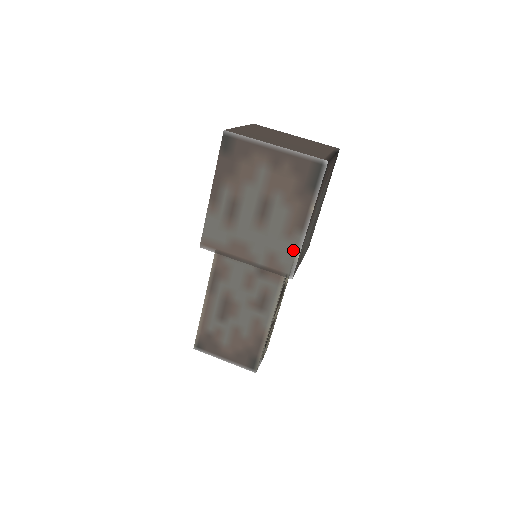
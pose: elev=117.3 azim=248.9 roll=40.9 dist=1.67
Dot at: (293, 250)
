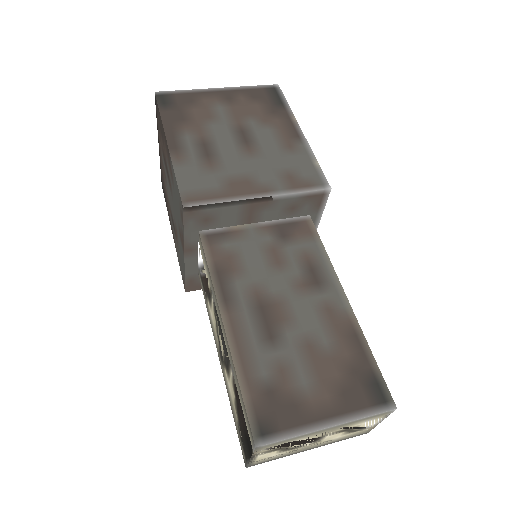
Dot at: (306, 160)
